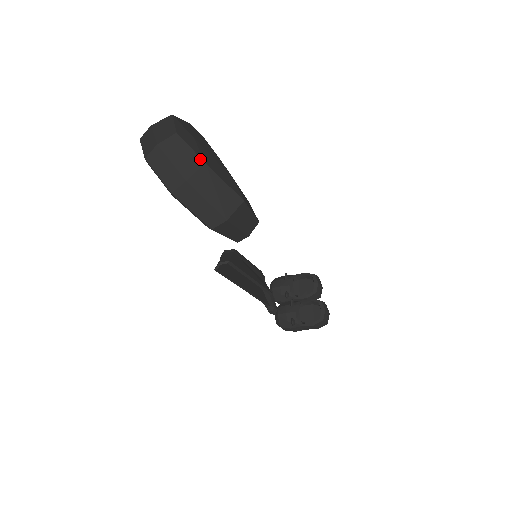
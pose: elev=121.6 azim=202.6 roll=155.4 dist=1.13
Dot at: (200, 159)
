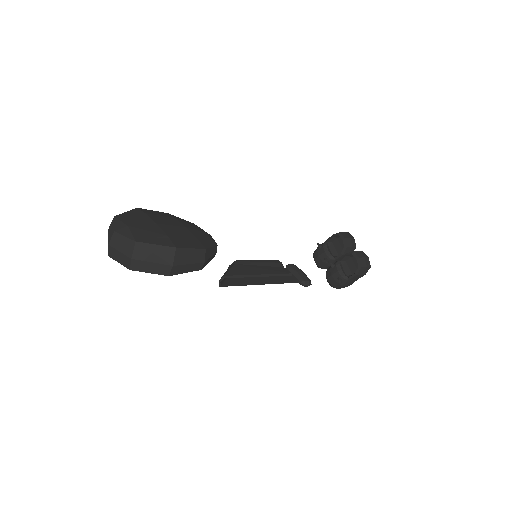
Dot at: (132, 241)
